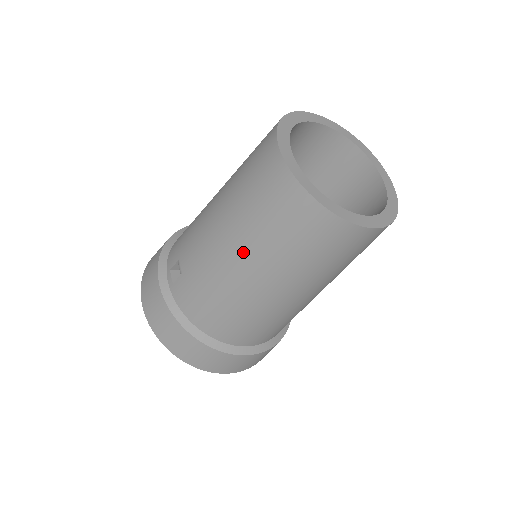
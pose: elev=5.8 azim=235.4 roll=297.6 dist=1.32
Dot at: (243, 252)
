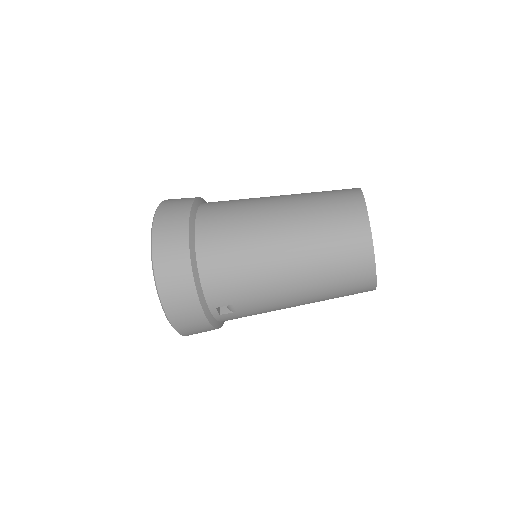
Dot at: occluded
